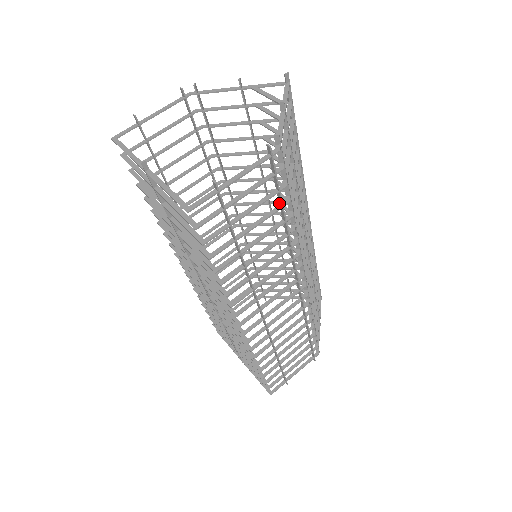
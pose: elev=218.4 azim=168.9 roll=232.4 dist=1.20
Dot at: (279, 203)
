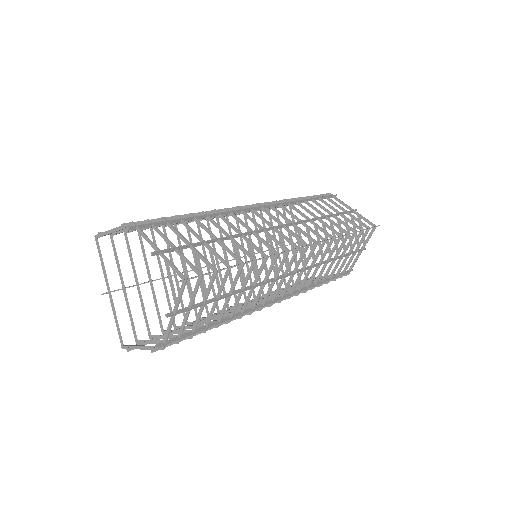
Dot at: occluded
